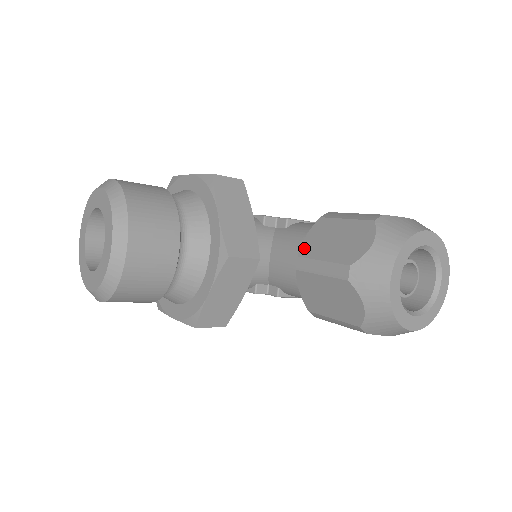
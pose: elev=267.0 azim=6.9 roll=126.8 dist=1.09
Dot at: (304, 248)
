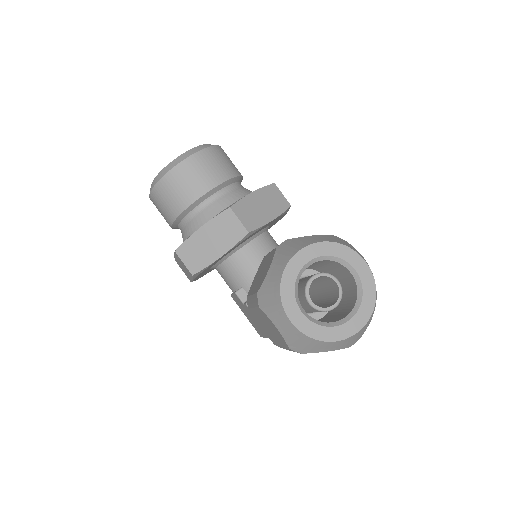
Dot at: occluded
